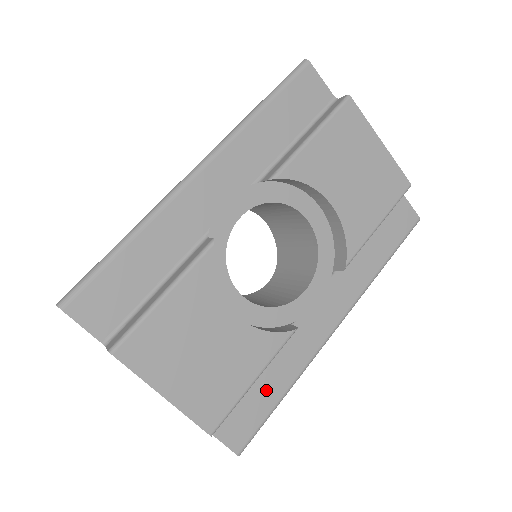
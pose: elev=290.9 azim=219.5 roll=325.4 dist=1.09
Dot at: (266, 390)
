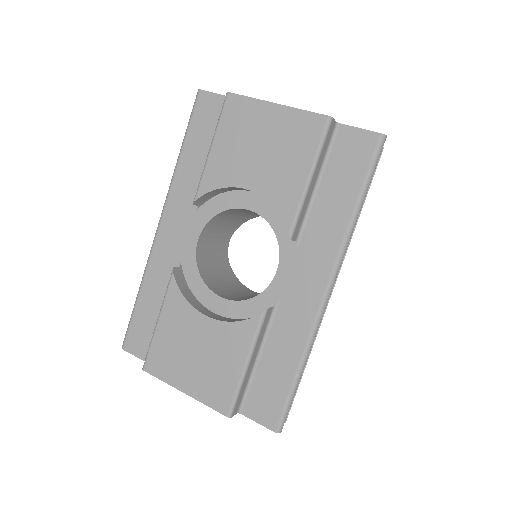
Dot at: (277, 370)
